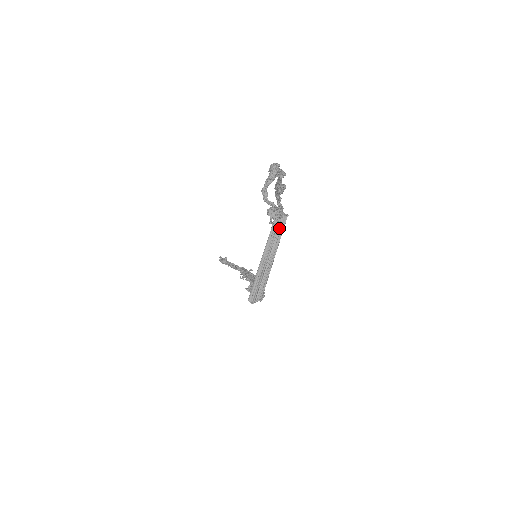
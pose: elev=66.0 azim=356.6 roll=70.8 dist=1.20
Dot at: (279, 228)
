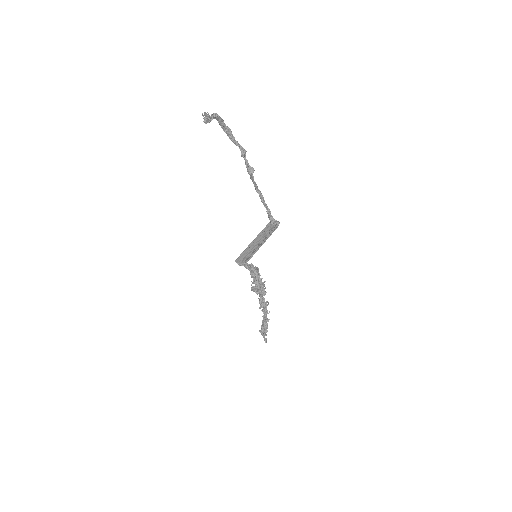
Dot at: (271, 229)
